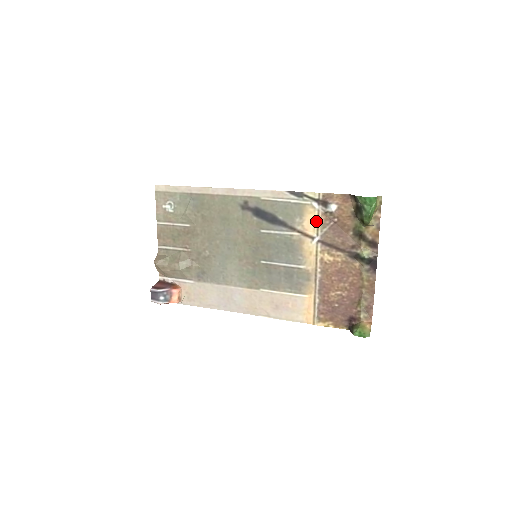
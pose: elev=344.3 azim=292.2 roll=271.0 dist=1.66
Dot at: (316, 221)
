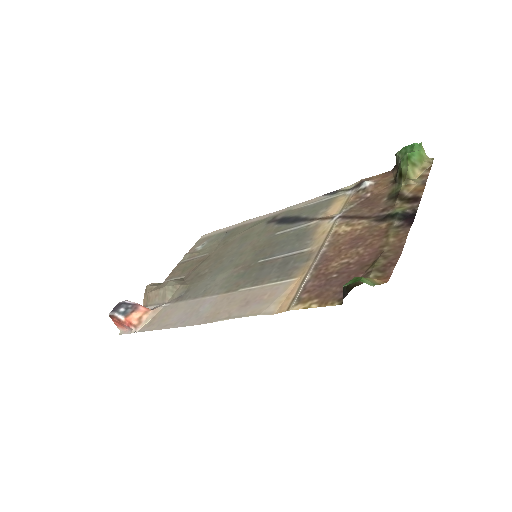
Dot at: (344, 204)
